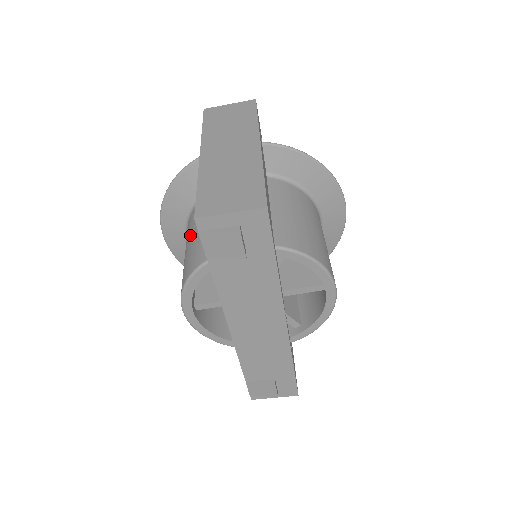
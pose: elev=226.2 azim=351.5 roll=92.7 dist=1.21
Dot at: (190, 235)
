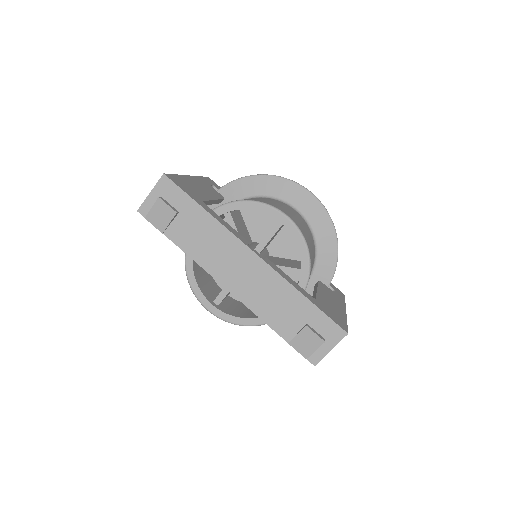
Dot at: occluded
